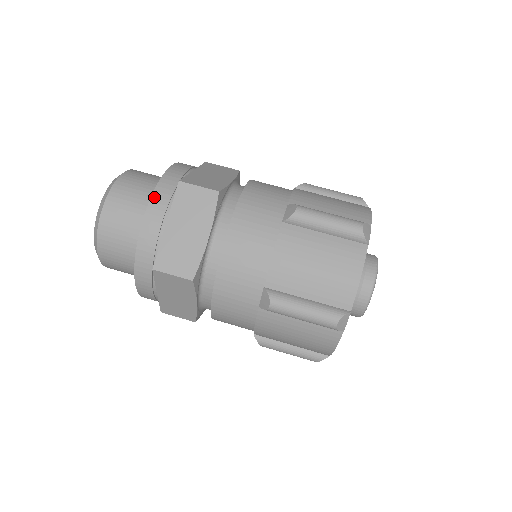
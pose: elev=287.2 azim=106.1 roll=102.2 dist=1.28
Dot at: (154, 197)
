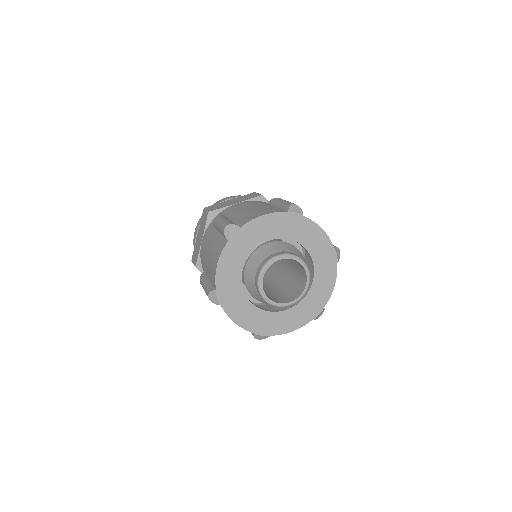
Dot at: occluded
